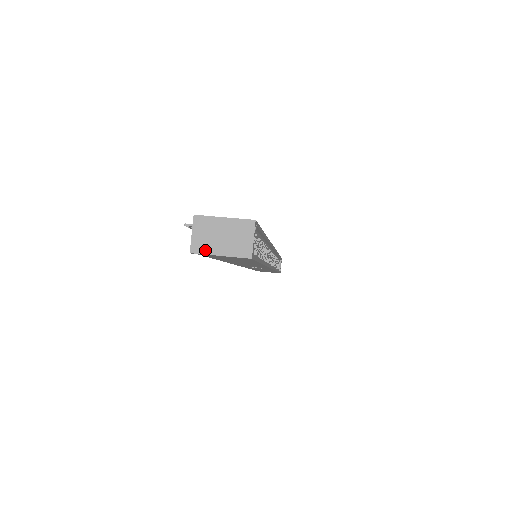
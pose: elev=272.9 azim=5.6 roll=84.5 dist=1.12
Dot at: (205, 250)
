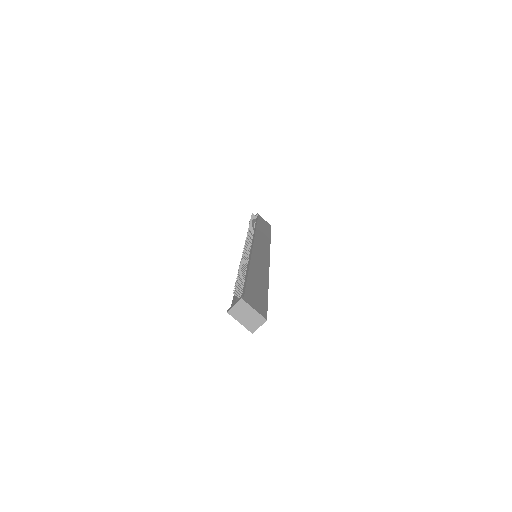
Dot at: (235, 316)
